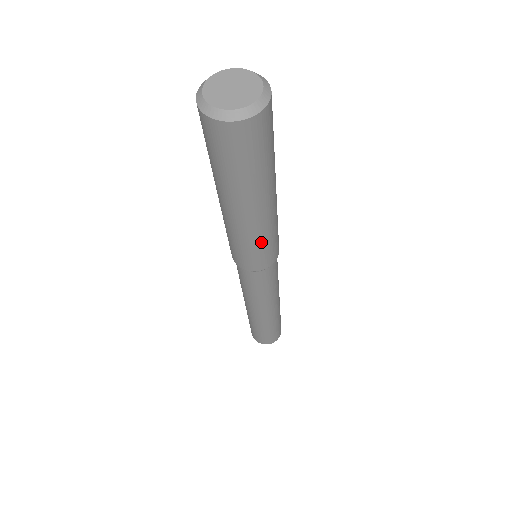
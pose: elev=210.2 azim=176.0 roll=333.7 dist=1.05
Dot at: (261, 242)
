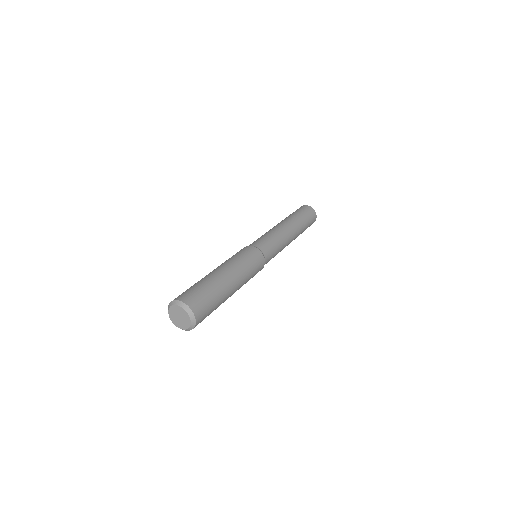
Dot at: occluded
